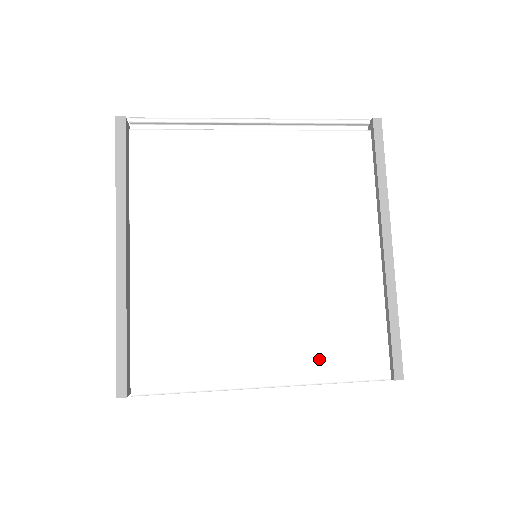
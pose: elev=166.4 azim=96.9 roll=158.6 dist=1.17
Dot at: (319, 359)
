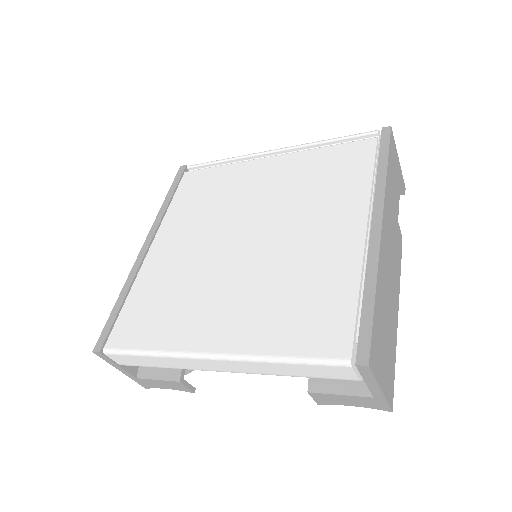
Dot at: (270, 333)
